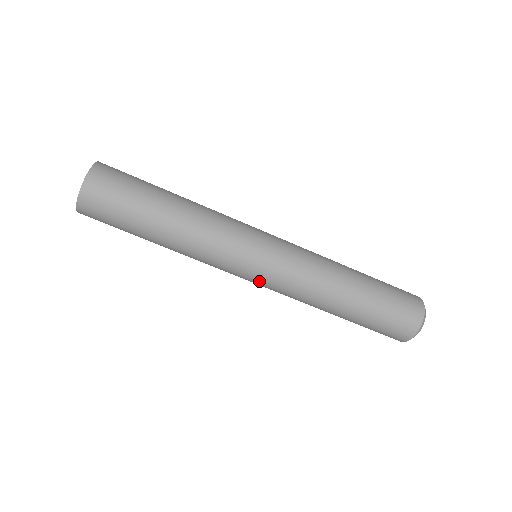
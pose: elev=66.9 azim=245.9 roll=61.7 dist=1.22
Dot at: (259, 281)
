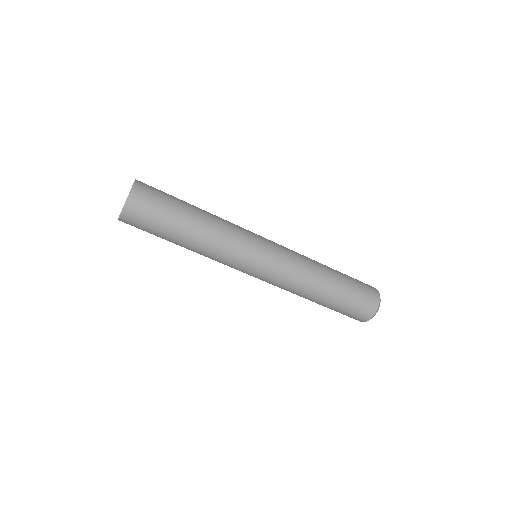
Dot at: occluded
